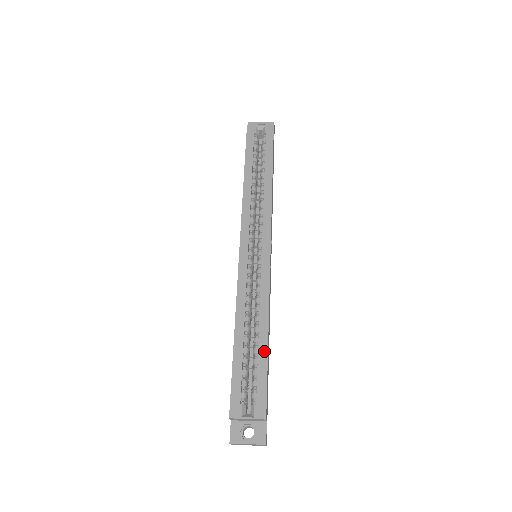
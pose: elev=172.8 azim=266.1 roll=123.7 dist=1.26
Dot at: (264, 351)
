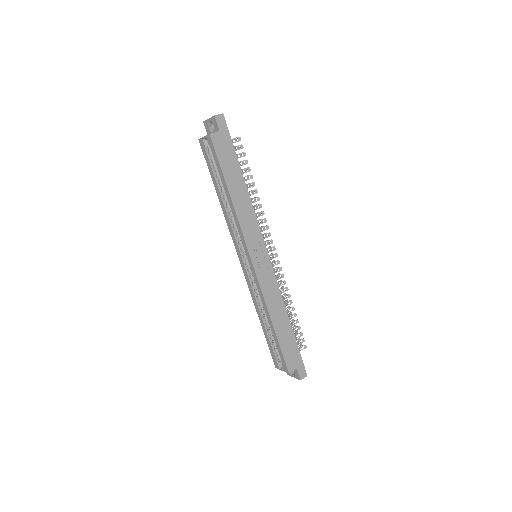
Dot at: (274, 335)
